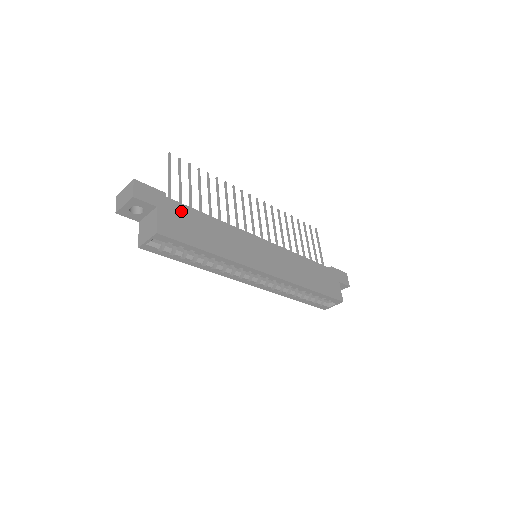
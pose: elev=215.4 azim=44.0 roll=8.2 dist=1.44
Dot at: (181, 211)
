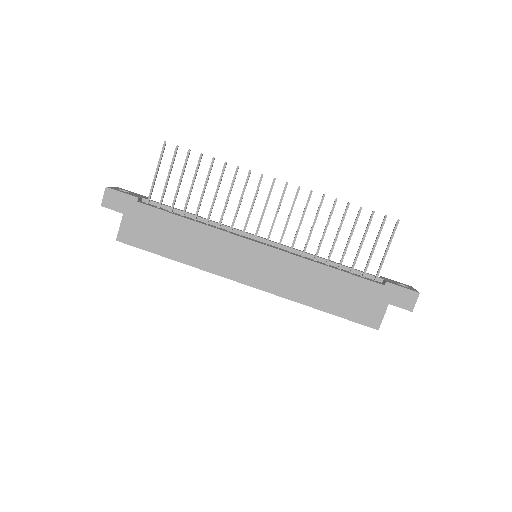
Dot at: (150, 216)
